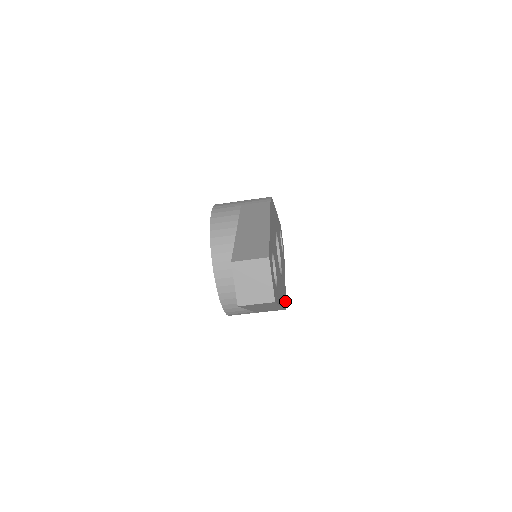
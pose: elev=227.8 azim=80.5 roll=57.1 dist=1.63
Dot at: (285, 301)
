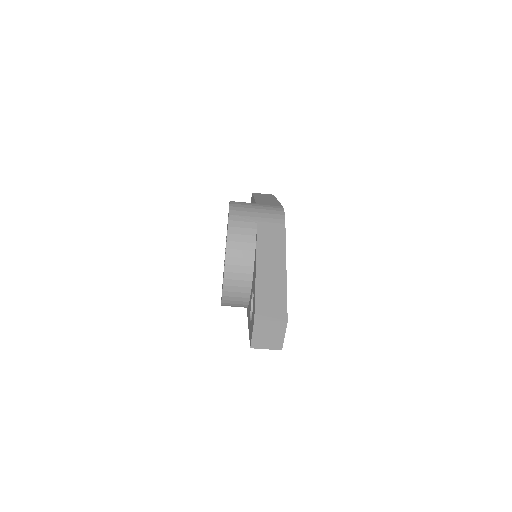
Dot at: occluded
